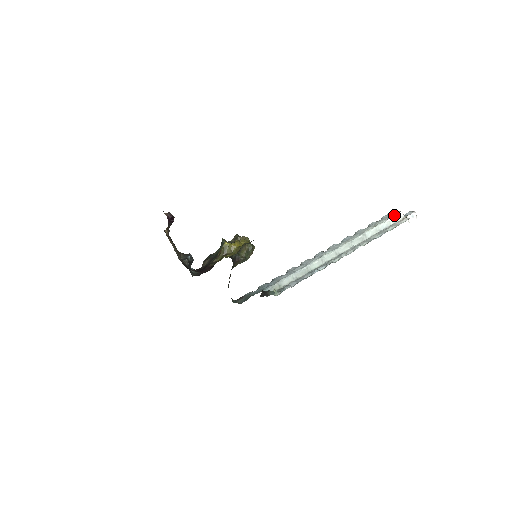
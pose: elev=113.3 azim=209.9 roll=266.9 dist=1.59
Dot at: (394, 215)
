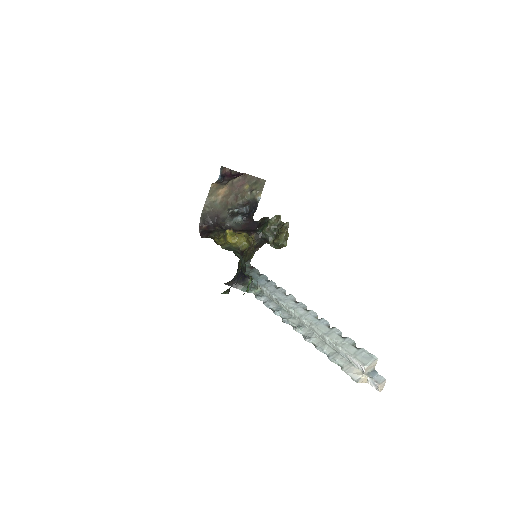
Dot at: (358, 360)
